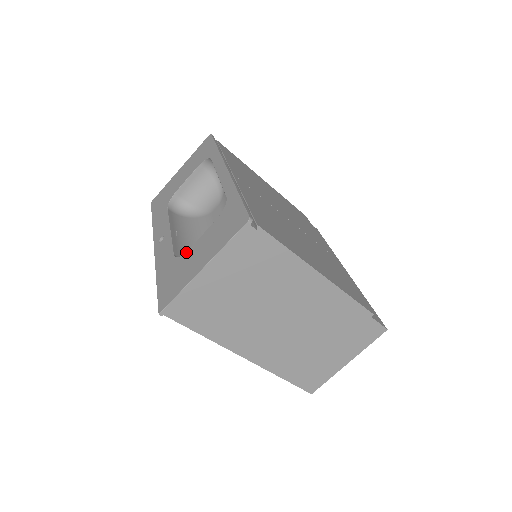
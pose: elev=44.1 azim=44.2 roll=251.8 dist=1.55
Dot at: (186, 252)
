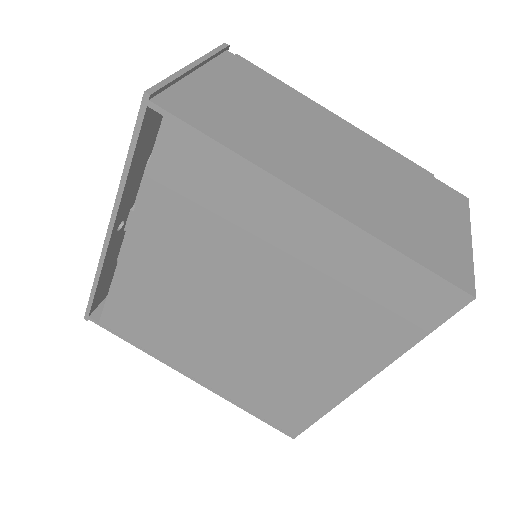
Dot at: occluded
